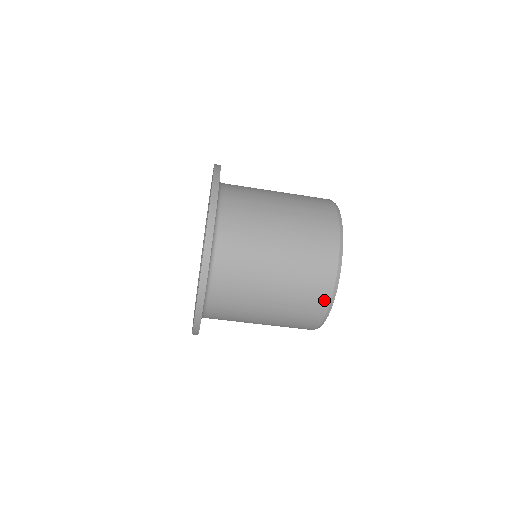
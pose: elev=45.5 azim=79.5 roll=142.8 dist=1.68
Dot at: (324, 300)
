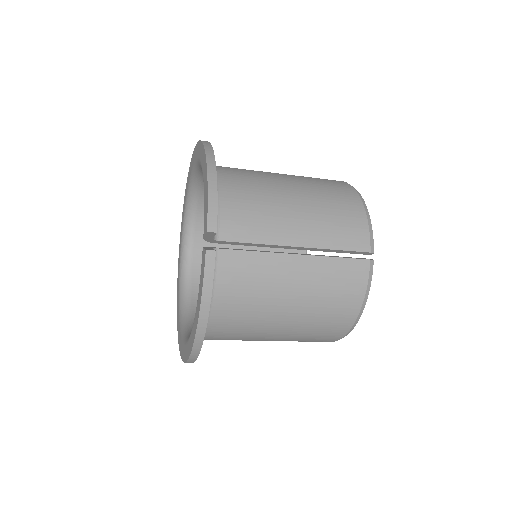
Dot at: occluded
